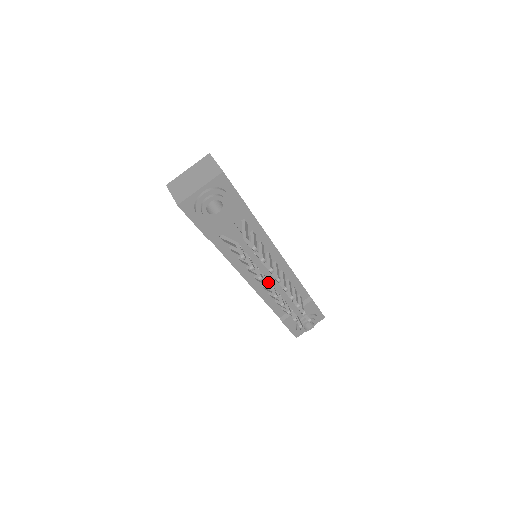
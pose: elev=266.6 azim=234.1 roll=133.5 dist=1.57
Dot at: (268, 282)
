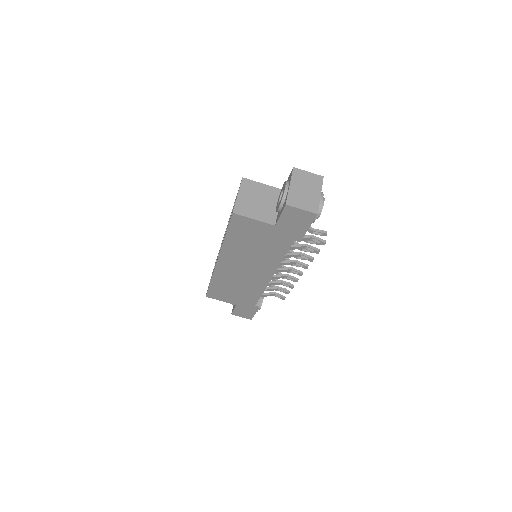
Dot at: (301, 264)
